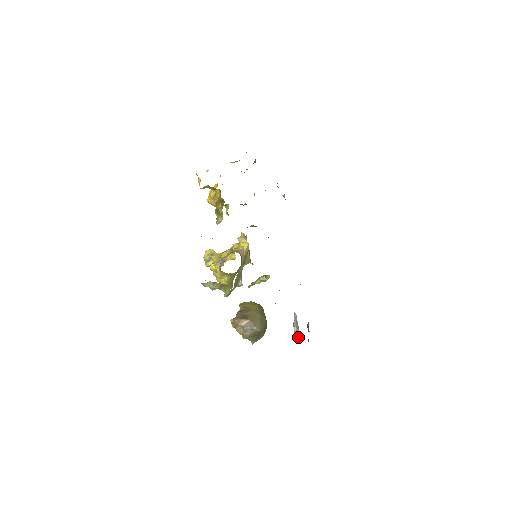
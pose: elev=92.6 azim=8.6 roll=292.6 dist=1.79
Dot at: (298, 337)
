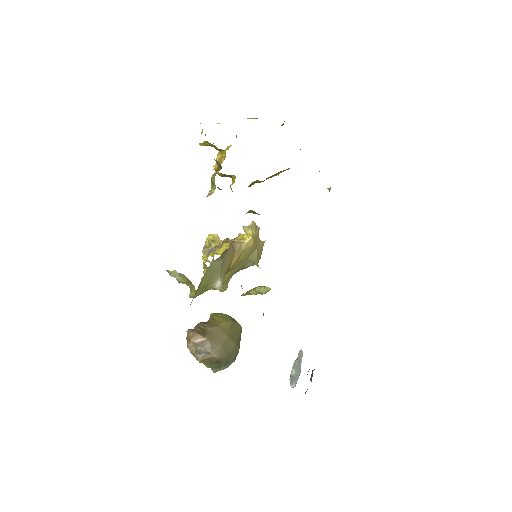
Dot at: (294, 383)
